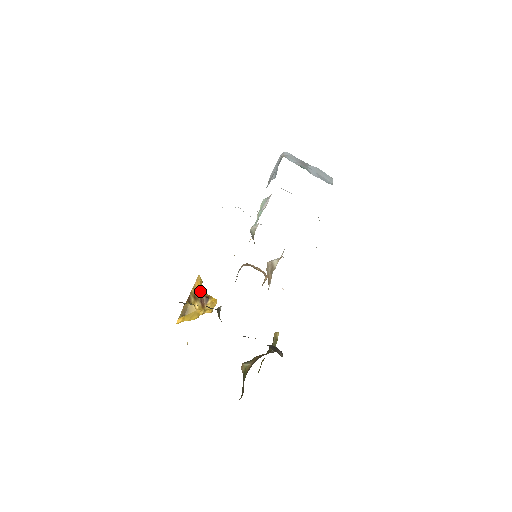
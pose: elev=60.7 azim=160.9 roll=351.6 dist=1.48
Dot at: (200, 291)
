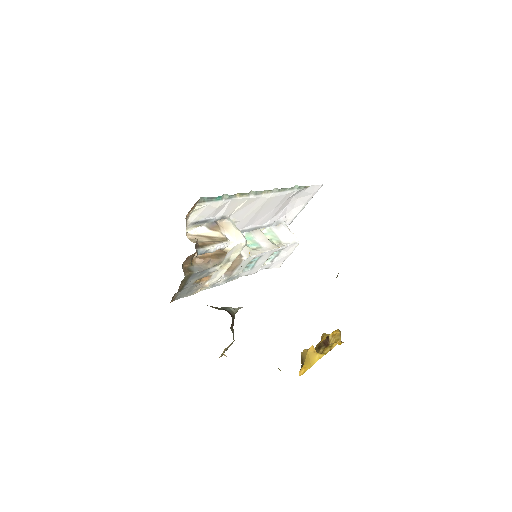
Dot at: occluded
